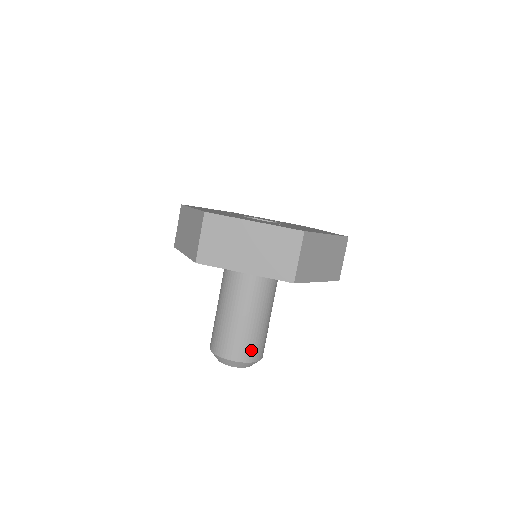
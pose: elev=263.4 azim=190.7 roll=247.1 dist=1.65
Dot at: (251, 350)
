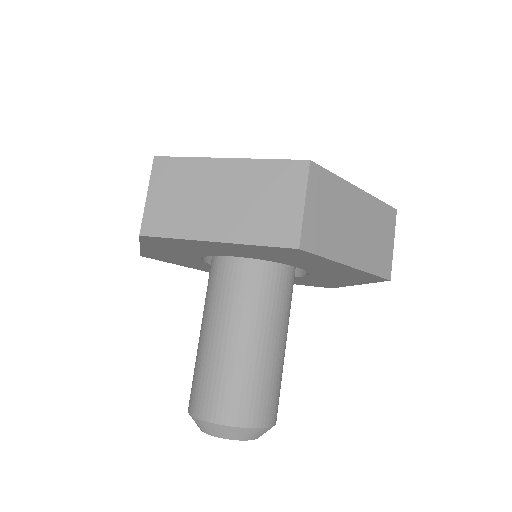
Dot at: (250, 404)
